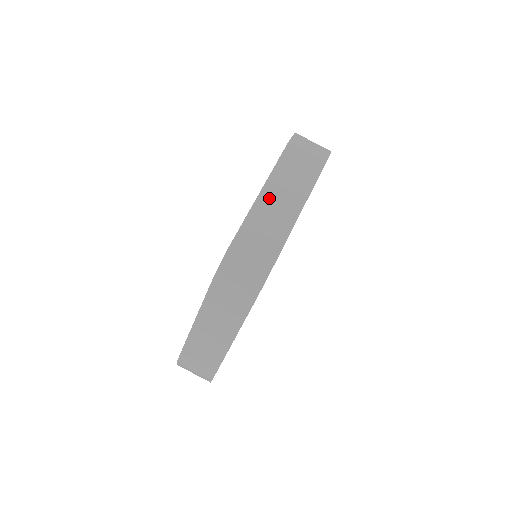
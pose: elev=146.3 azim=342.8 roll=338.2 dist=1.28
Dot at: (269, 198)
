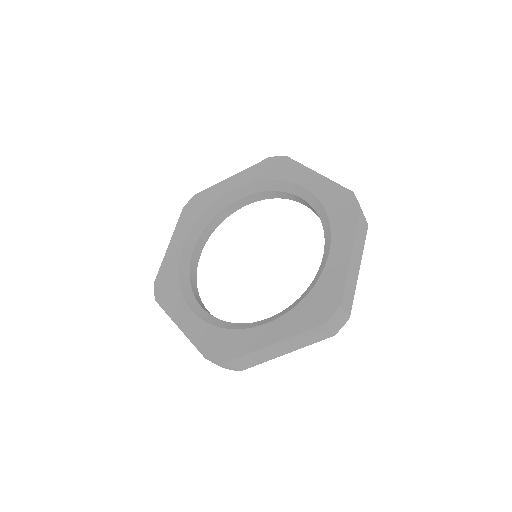
Dot at: (353, 260)
